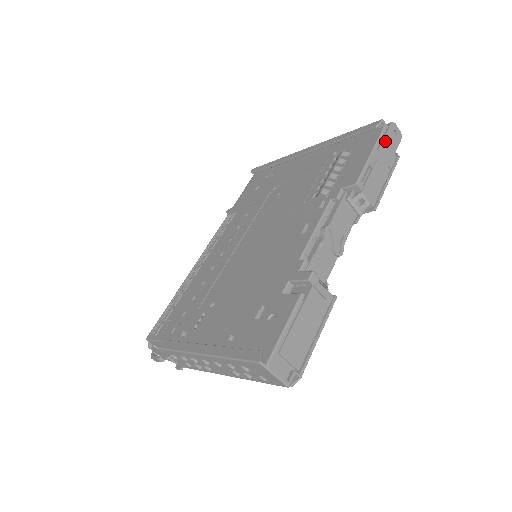
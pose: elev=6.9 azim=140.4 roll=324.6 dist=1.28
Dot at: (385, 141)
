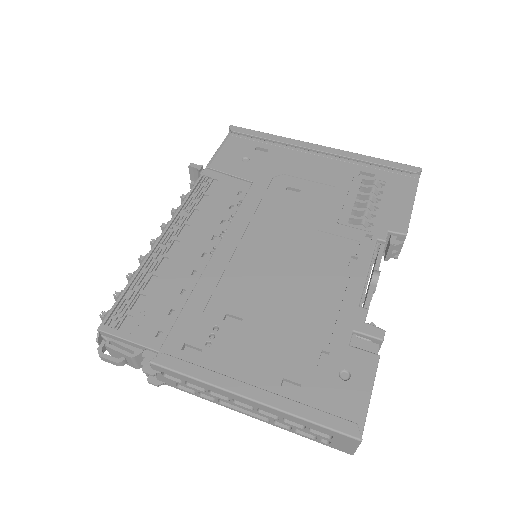
Dot at: occluded
